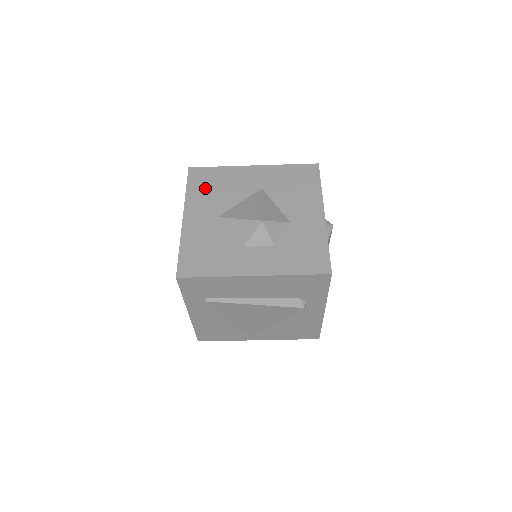
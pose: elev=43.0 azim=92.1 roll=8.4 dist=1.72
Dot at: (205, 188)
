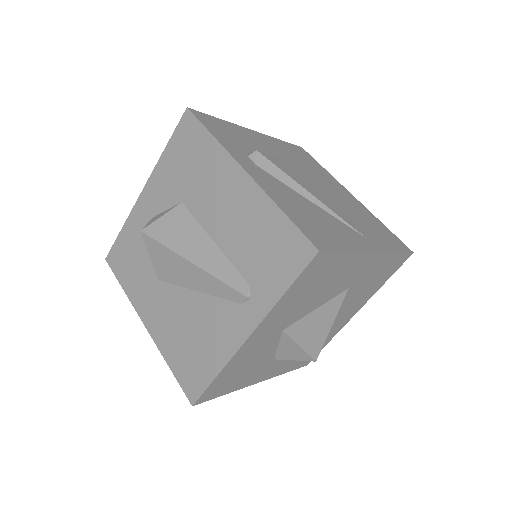
Dot at: (305, 291)
